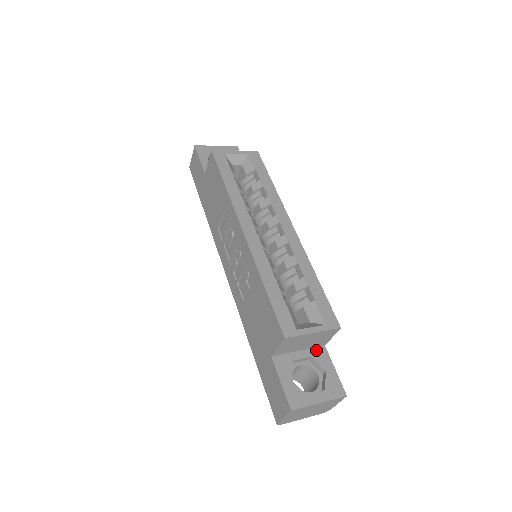
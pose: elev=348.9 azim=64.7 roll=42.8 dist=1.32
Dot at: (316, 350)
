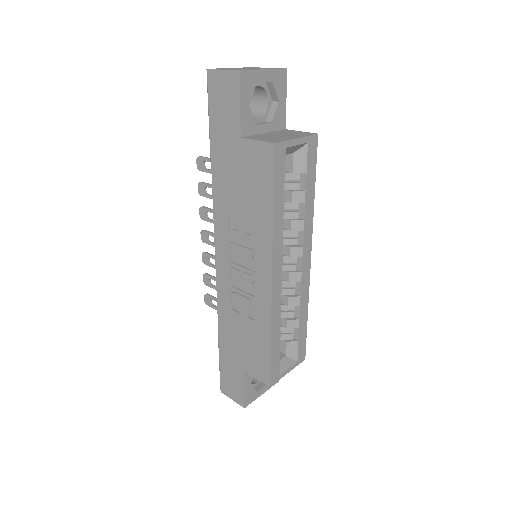
Dot at: occluded
